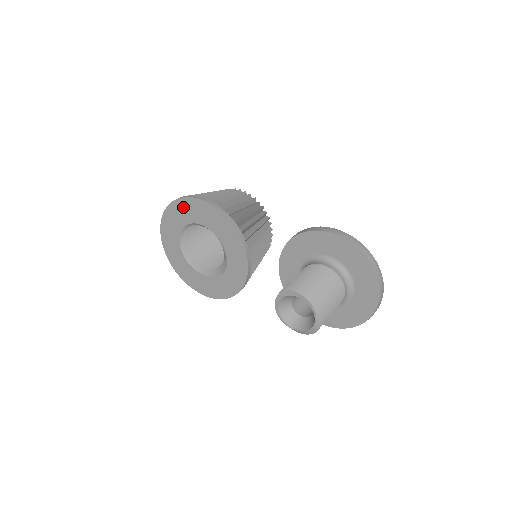
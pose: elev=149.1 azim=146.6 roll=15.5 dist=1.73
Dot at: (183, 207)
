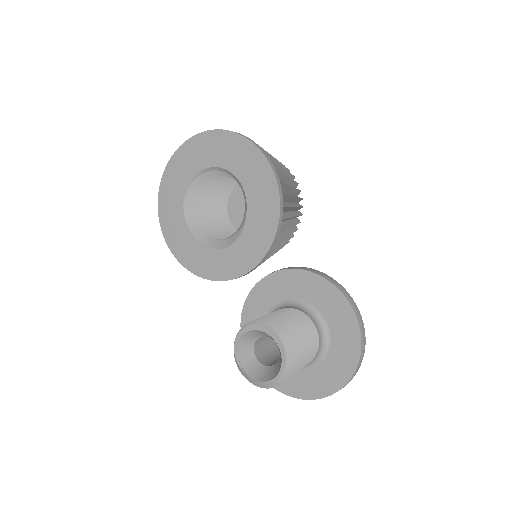
Dot at: (239, 148)
